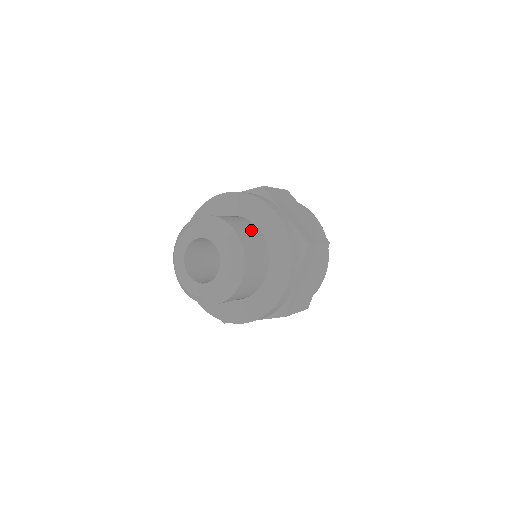
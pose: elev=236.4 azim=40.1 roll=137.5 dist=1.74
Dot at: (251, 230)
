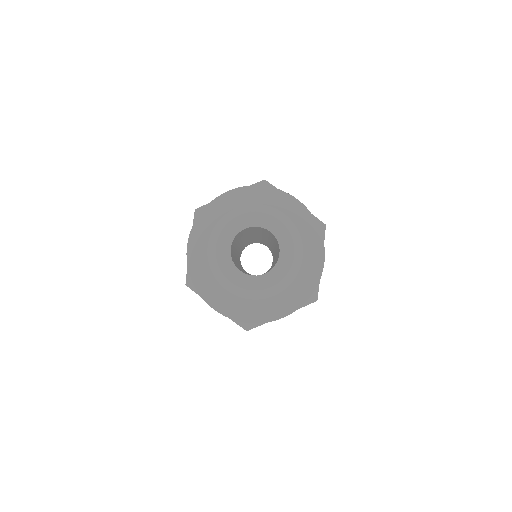
Dot at: occluded
